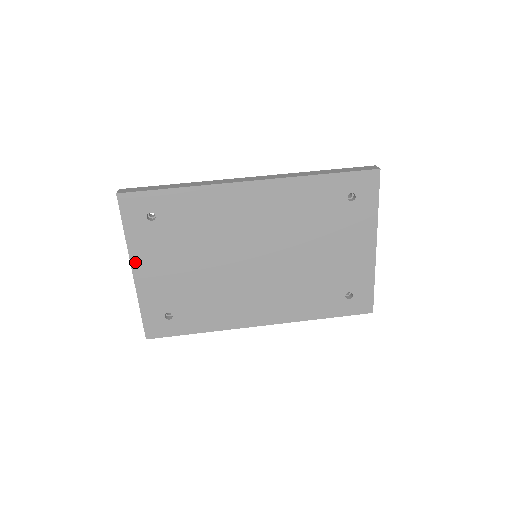
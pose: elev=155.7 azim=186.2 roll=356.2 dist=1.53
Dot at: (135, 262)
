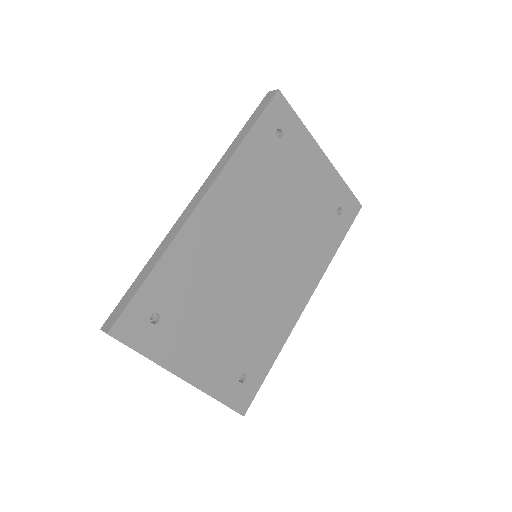
Dot at: (178, 370)
